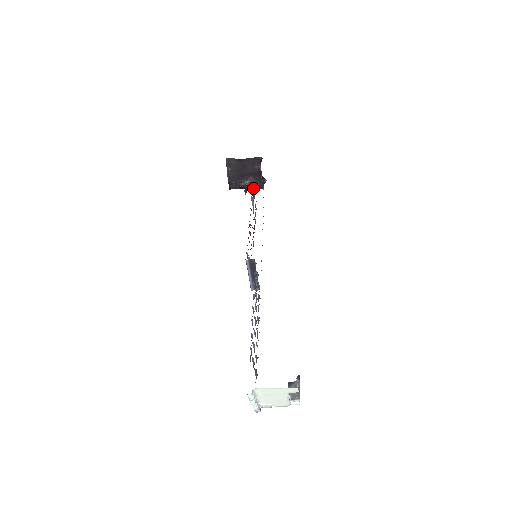
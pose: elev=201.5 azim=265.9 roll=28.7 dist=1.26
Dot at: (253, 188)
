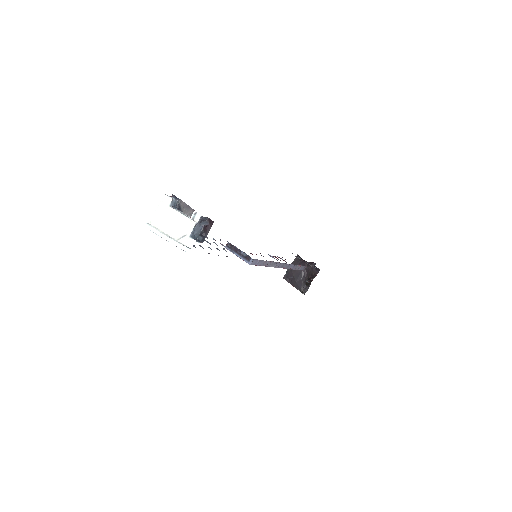
Dot at: (280, 258)
